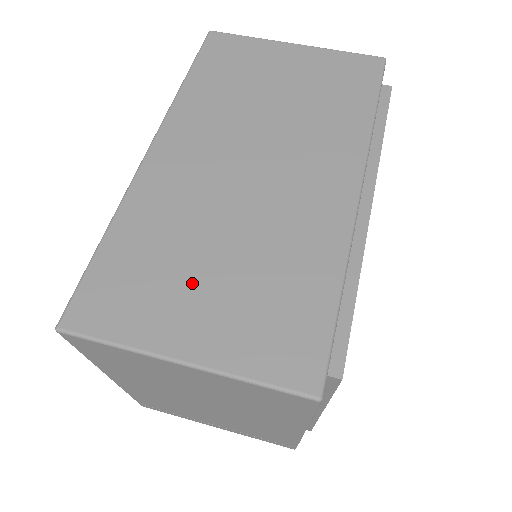
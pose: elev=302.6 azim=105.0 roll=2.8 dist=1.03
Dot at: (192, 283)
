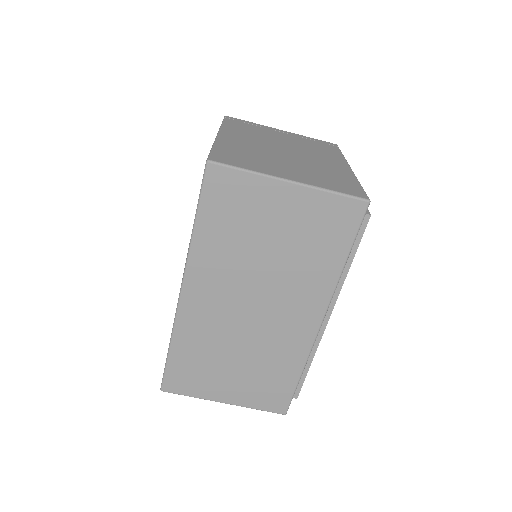
Dot at: (224, 373)
